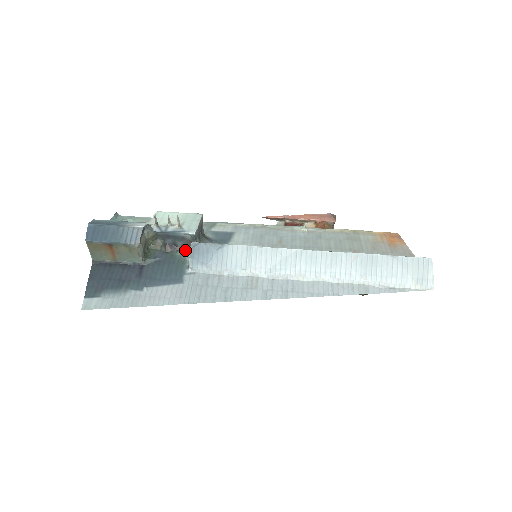
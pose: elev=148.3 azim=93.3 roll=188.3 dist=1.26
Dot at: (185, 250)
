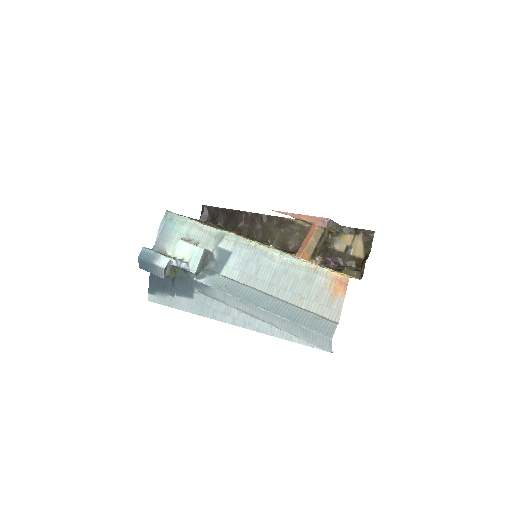
Dot at: occluded
